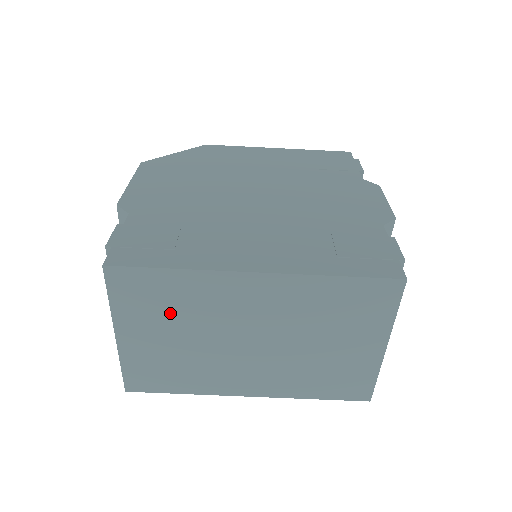
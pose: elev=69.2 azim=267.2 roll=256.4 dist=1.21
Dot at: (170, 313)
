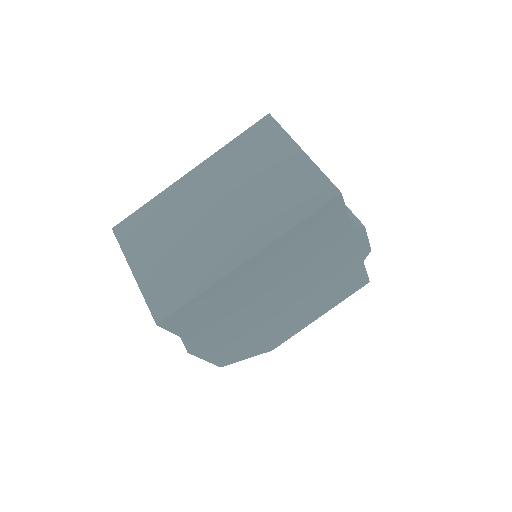
Dot at: (158, 231)
